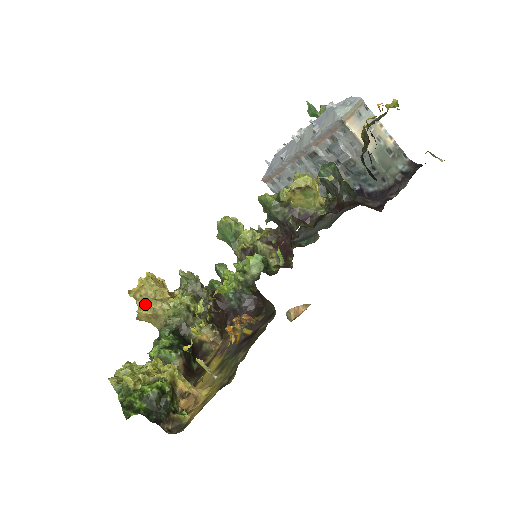
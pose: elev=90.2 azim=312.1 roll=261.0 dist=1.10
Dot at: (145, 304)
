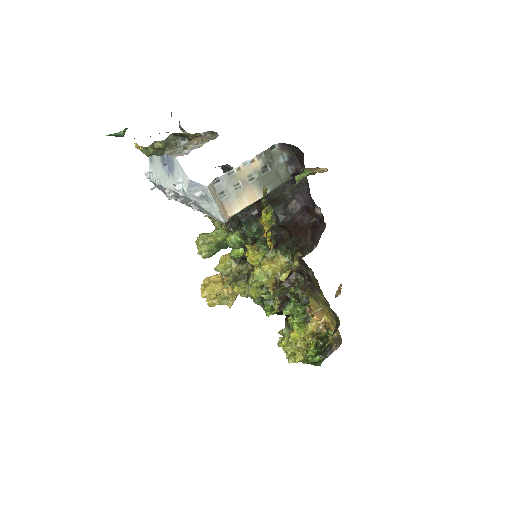
Dot at: (225, 300)
